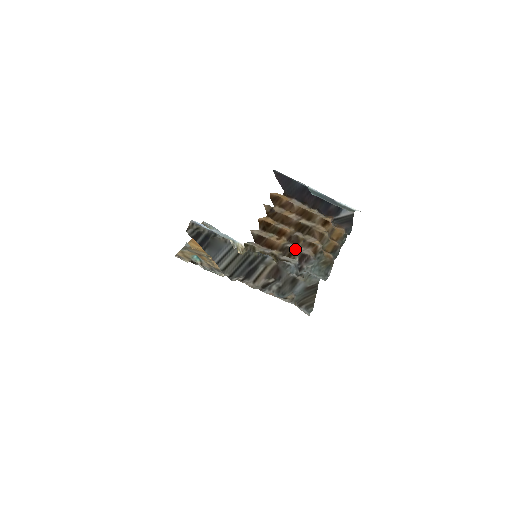
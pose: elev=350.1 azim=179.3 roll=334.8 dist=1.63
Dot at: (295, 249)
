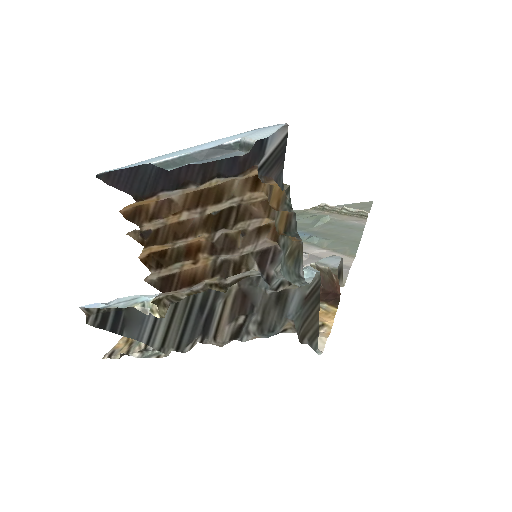
Dot at: (239, 255)
